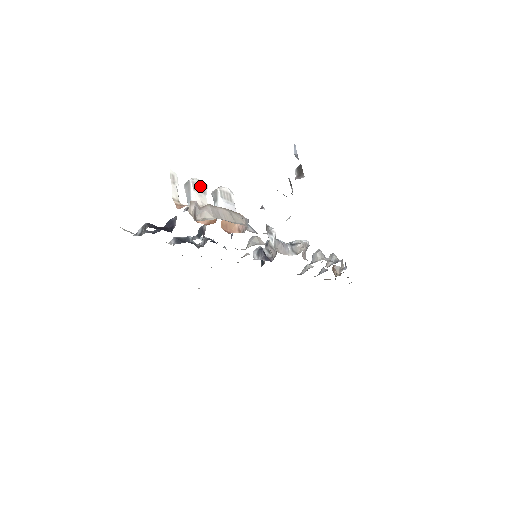
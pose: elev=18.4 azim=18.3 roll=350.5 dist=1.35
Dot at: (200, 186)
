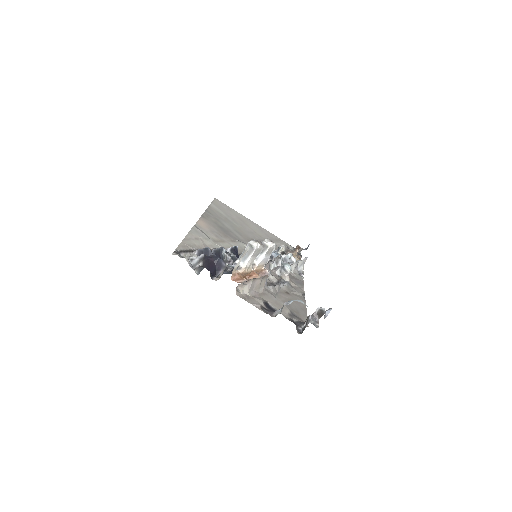
Dot at: (258, 251)
